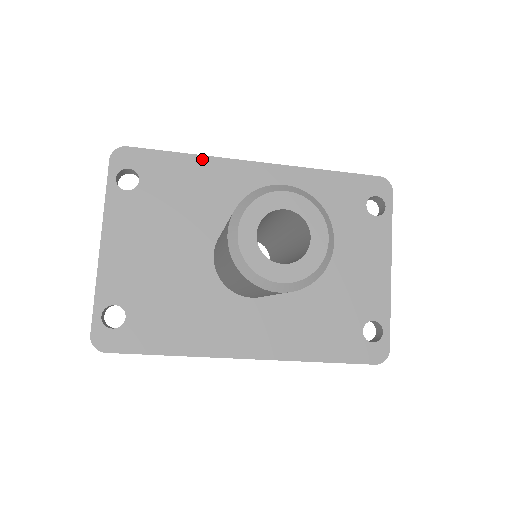
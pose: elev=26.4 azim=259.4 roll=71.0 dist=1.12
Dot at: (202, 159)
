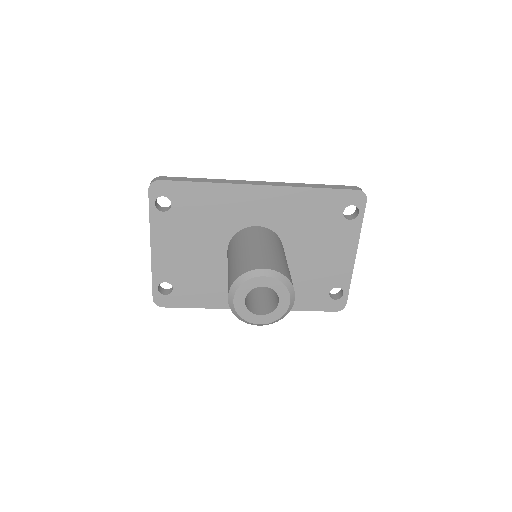
Dot at: (216, 186)
